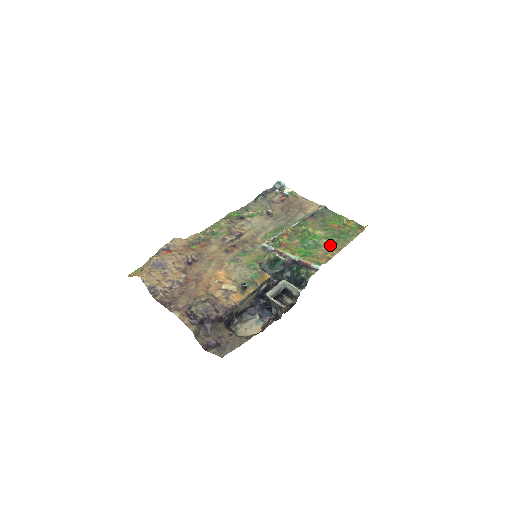
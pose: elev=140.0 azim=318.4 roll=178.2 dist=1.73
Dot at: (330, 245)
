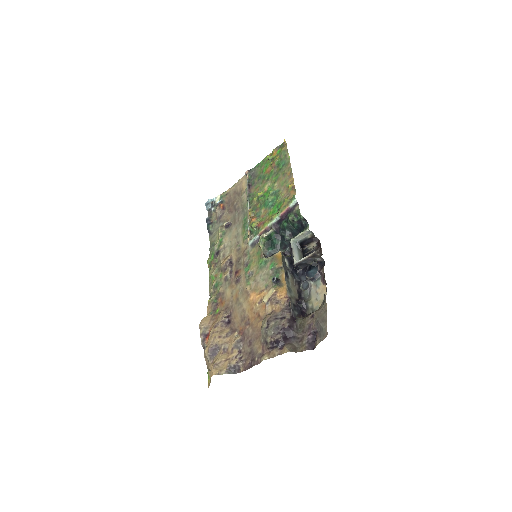
Dot at: (282, 181)
